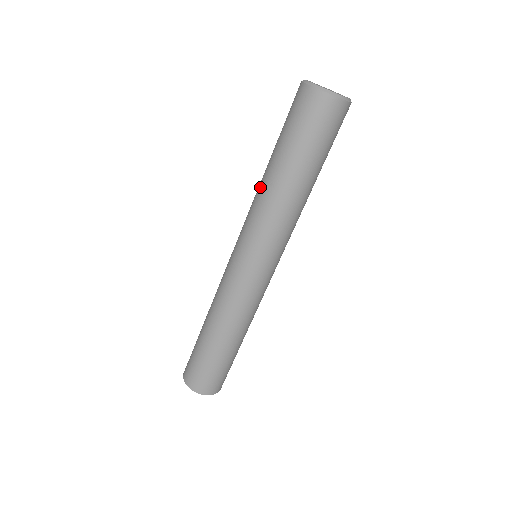
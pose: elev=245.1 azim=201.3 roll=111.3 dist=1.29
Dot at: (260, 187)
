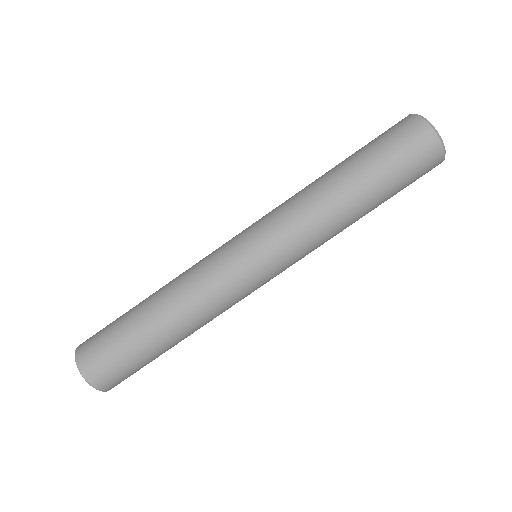
Dot at: occluded
